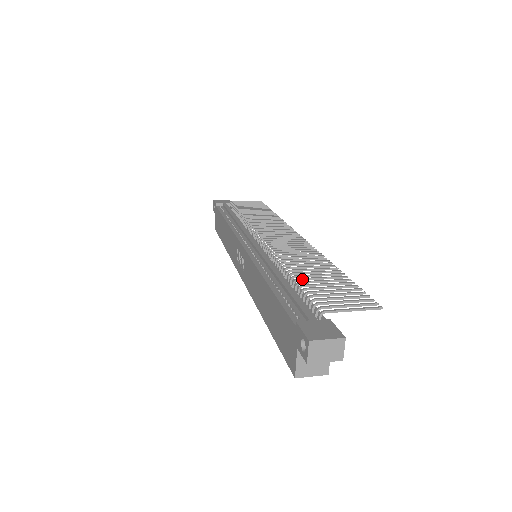
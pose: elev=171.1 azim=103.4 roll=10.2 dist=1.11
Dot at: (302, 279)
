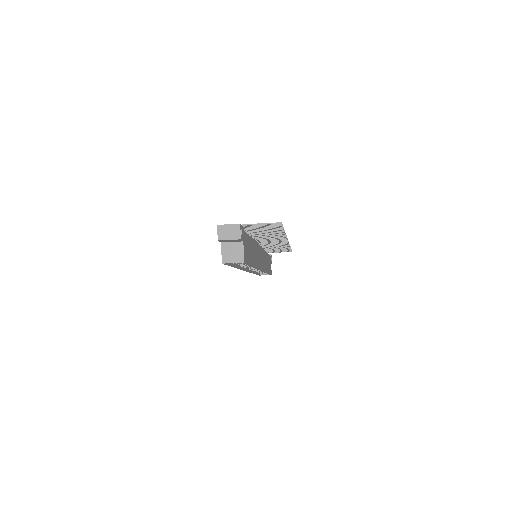
Dot at: (252, 232)
